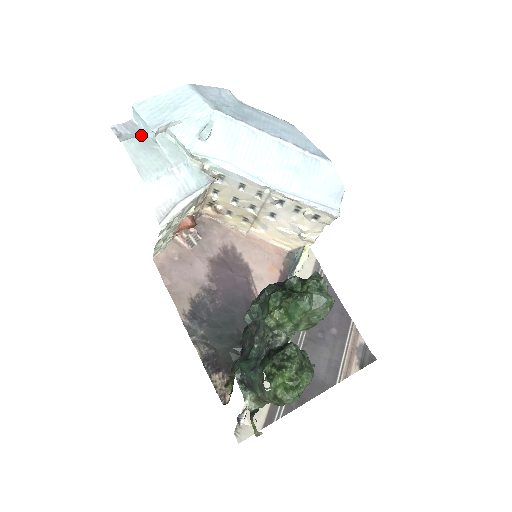
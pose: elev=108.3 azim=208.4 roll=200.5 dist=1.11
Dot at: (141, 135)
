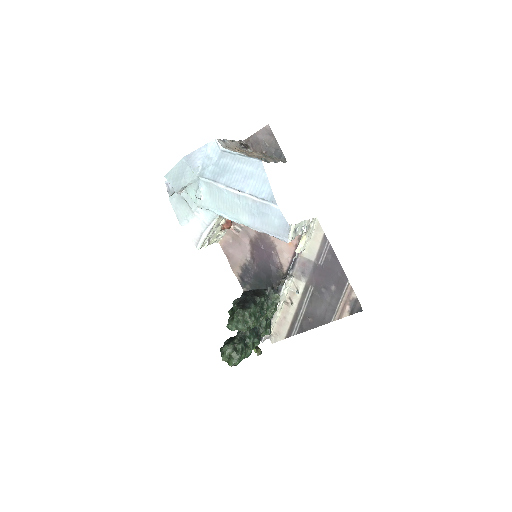
Dot at: occluded
